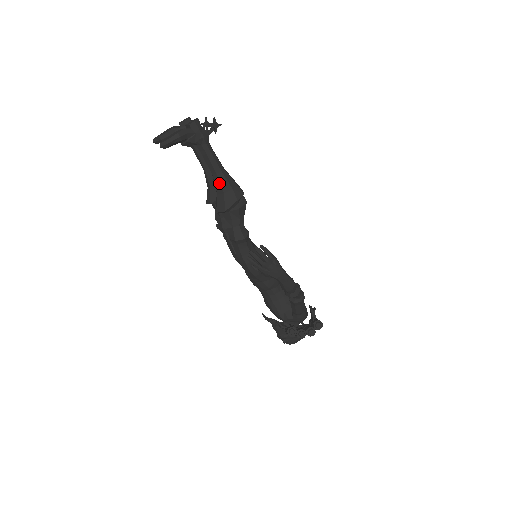
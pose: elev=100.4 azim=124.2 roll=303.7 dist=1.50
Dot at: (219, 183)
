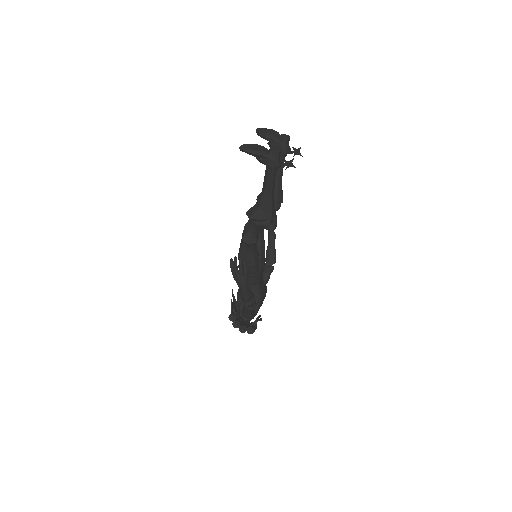
Dot at: (261, 199)
